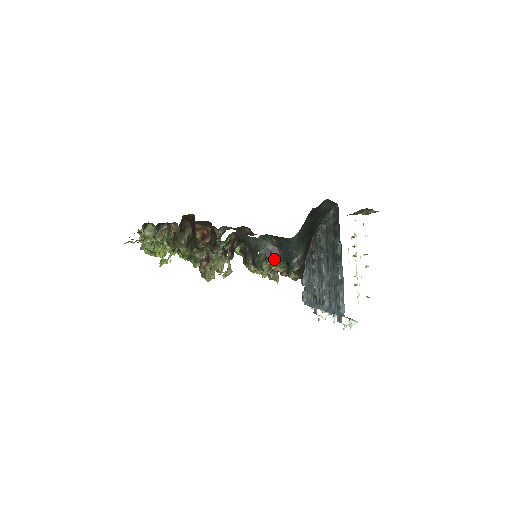
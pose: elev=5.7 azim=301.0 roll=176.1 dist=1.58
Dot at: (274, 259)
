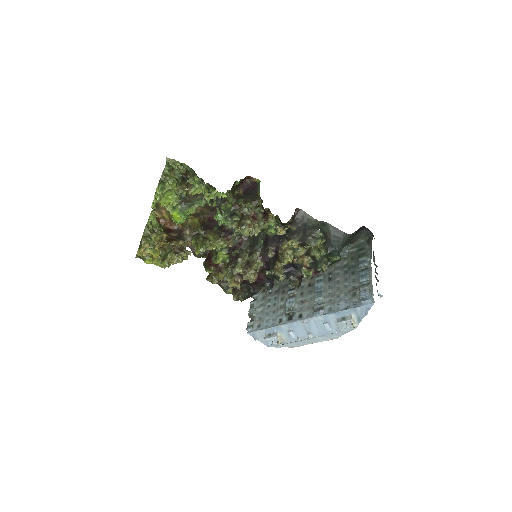
Dot at: (324, 243)
